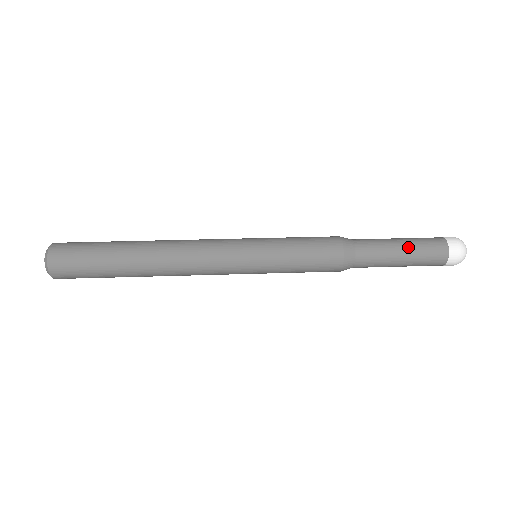
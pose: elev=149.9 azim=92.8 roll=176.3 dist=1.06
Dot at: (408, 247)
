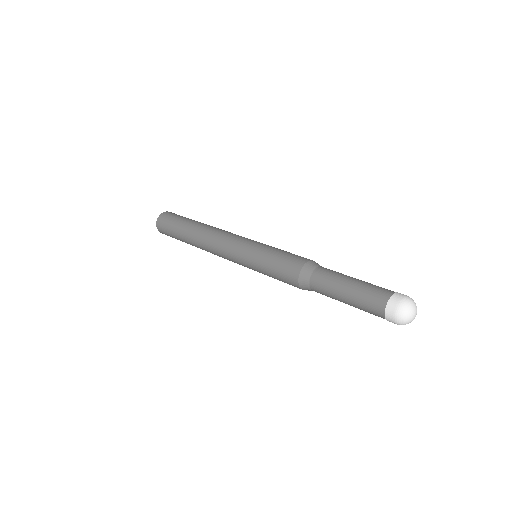
Dot at: (359, 281)
